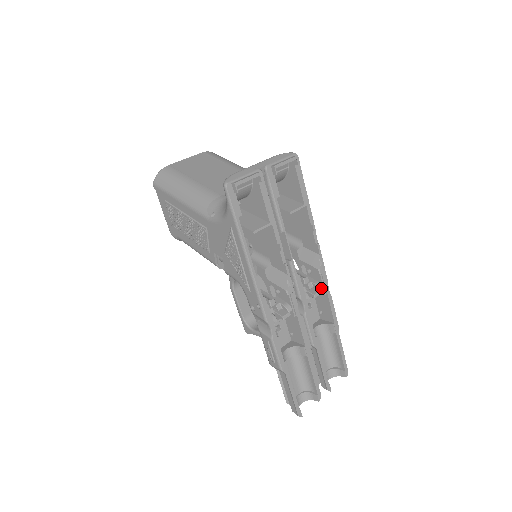
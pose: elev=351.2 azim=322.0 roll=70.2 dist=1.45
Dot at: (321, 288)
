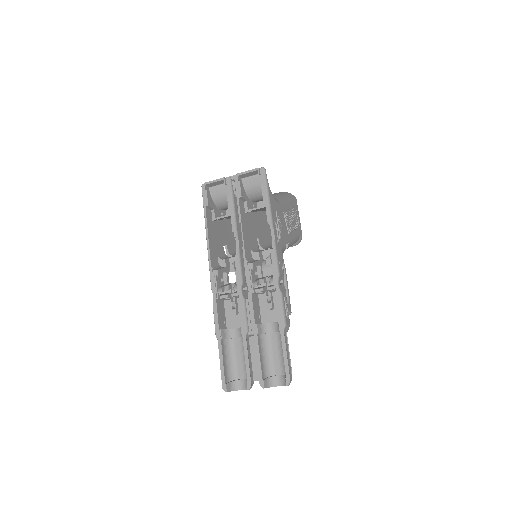
Dot at: (272, 281)
